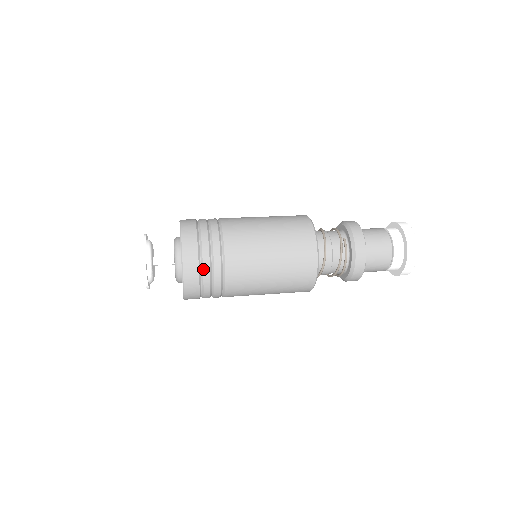
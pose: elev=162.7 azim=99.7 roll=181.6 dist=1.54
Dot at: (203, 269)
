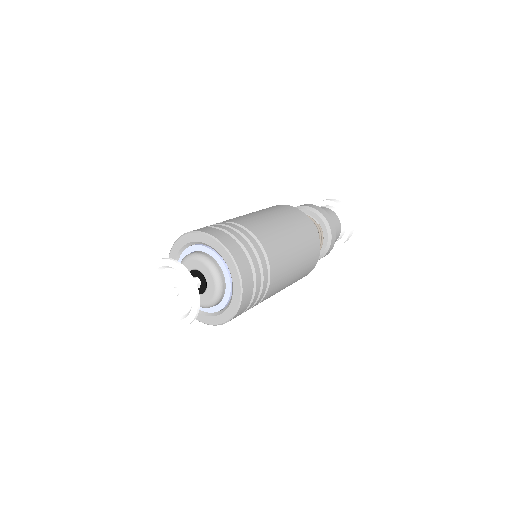
Dot at: (256, 288)
